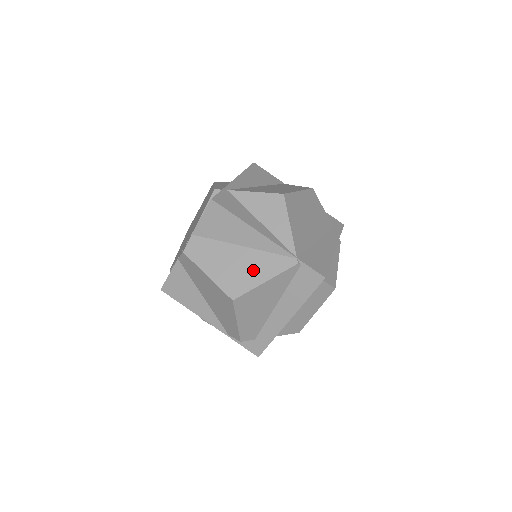
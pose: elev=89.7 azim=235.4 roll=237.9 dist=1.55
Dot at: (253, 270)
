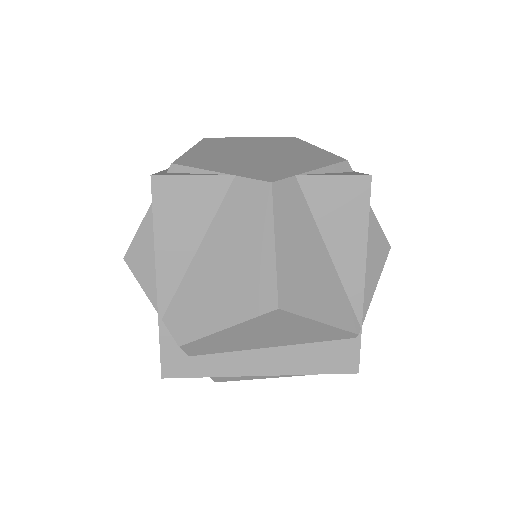
Dot at: (321, 295)
